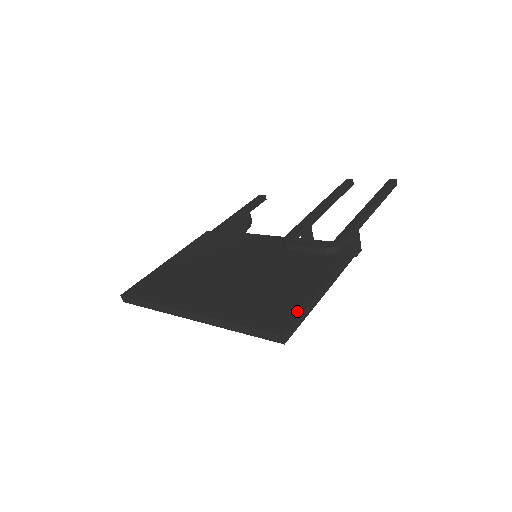
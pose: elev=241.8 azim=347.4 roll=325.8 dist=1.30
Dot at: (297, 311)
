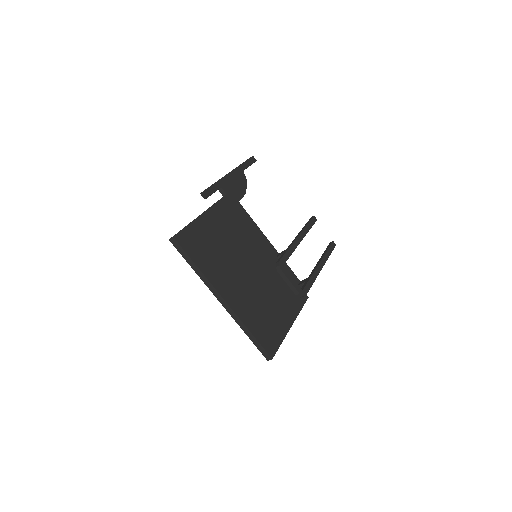
Dot at: (280, 341)
